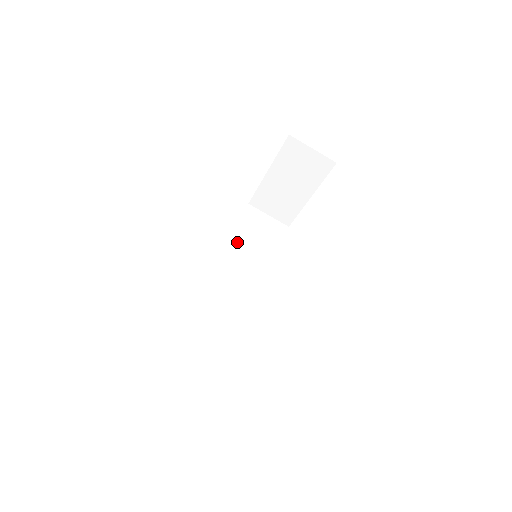
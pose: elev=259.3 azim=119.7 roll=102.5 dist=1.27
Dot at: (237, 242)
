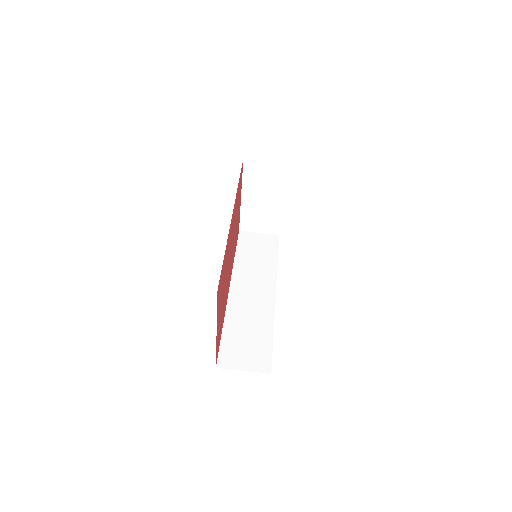
Dot at: (241, 261)
